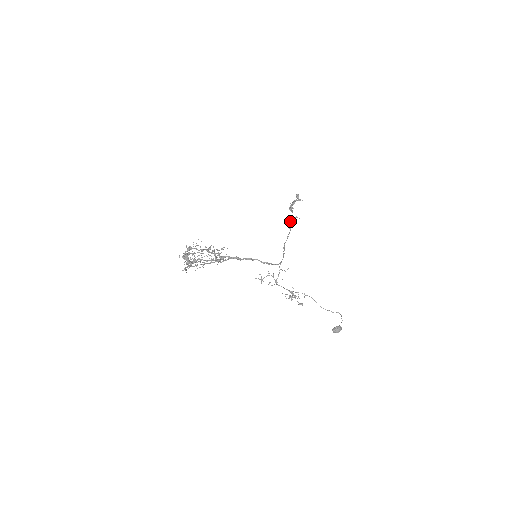
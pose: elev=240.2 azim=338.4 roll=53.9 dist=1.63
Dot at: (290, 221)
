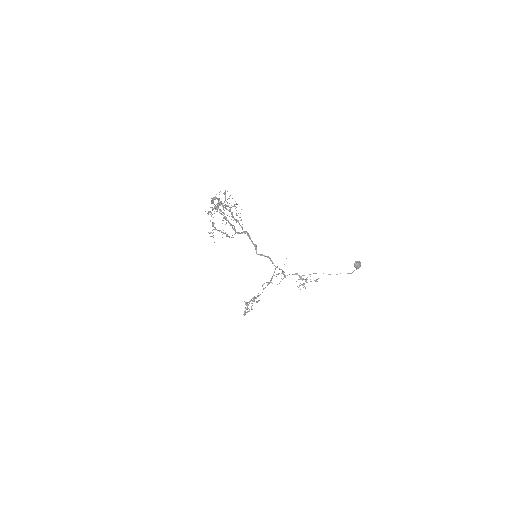
Dot at: (255, 297)
